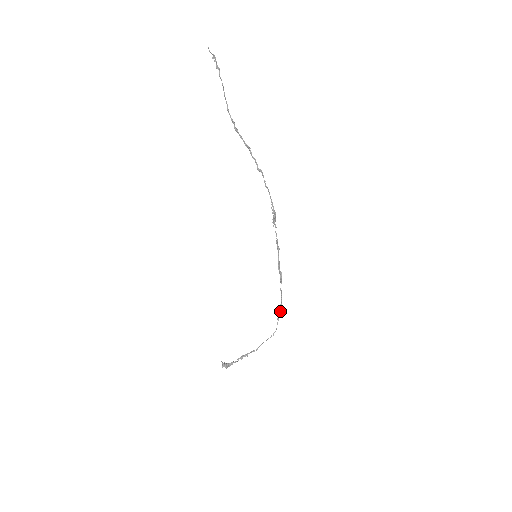
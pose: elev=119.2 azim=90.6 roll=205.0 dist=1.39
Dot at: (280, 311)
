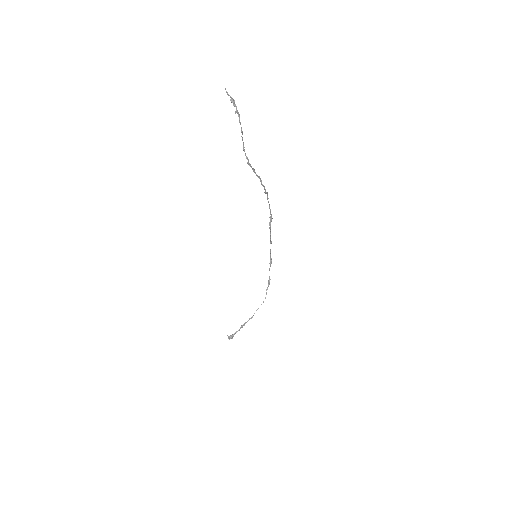
Dot at: (268, 284)
